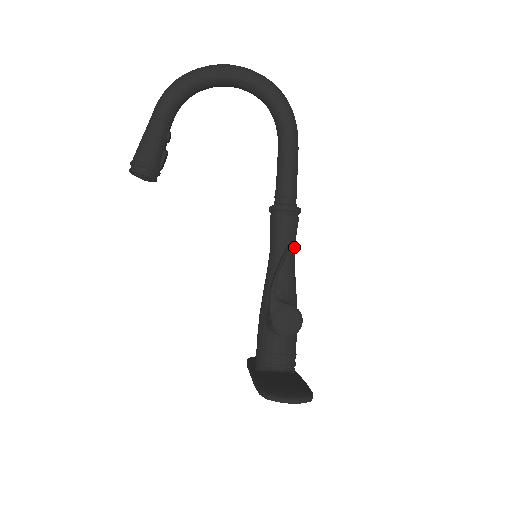
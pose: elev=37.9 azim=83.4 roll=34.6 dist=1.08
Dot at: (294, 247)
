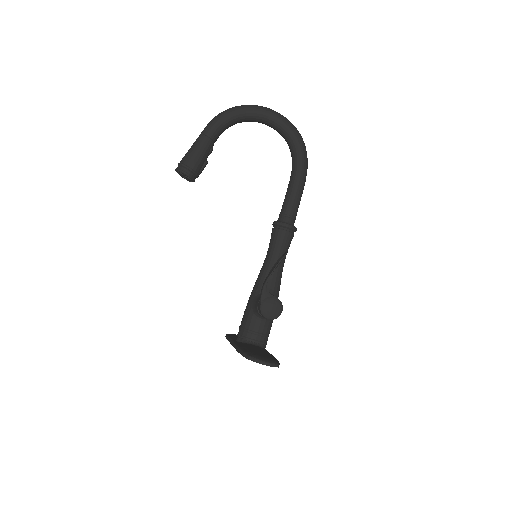
Dot at: occluded
